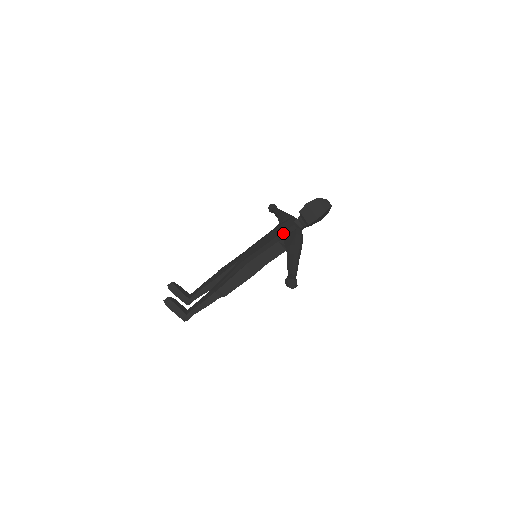
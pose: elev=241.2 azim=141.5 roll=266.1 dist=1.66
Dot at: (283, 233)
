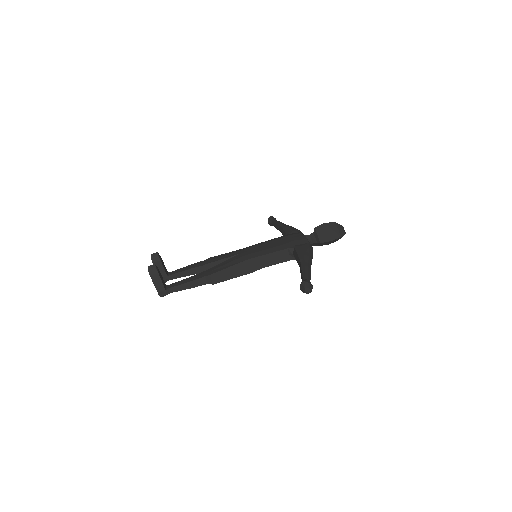
Dot at: (294, 242)
